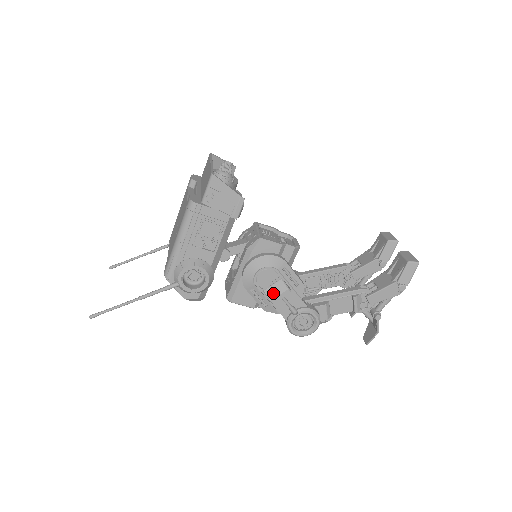
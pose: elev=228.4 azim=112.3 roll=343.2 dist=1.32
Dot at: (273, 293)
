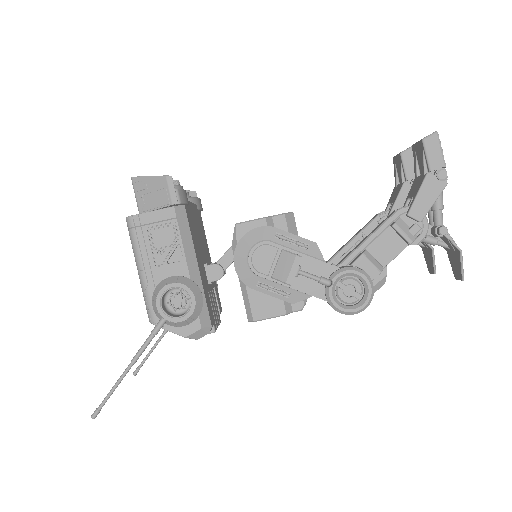
Dot at: (283, 272)
